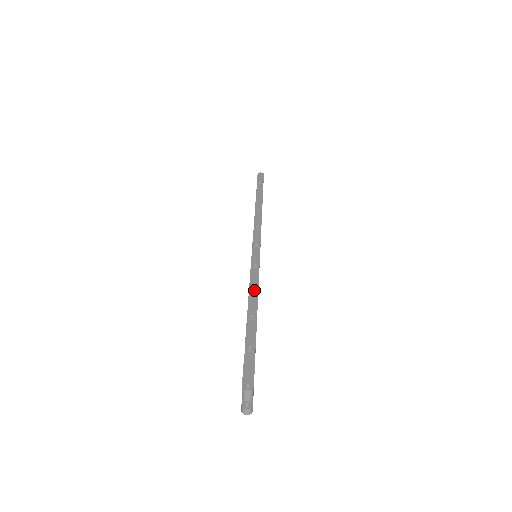
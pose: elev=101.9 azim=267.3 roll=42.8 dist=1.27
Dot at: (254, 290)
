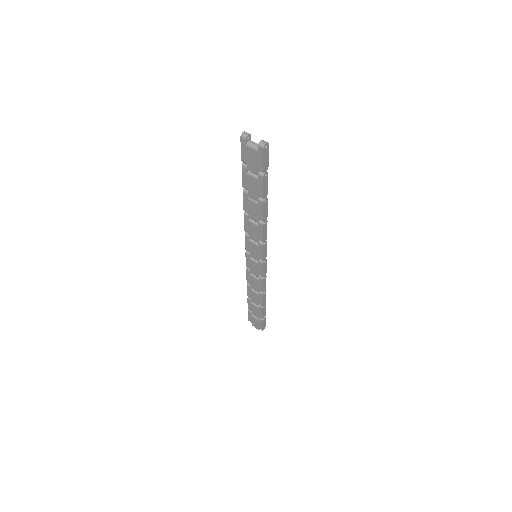
Dot at: occluded
